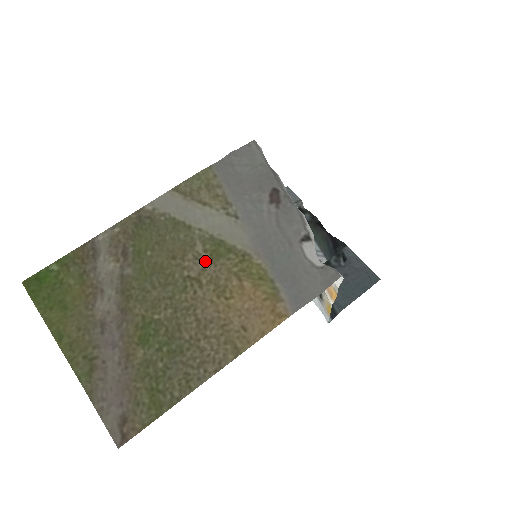
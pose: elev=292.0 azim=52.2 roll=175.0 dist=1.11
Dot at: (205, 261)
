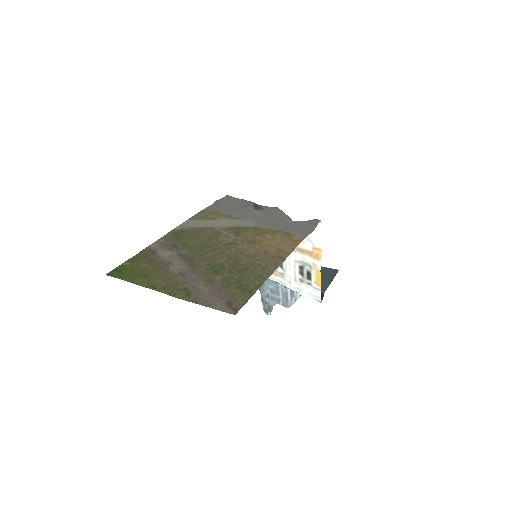
Dot at: (233, 236)
